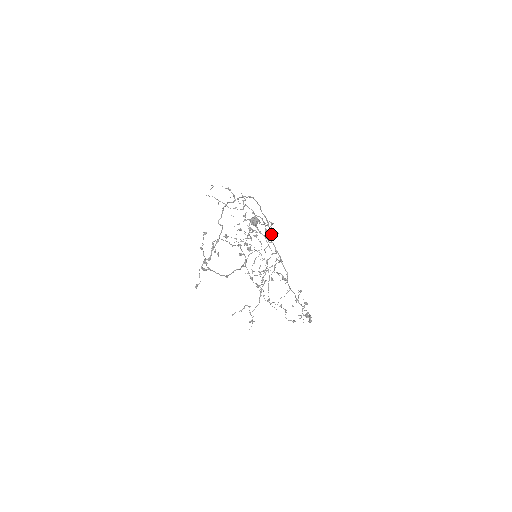
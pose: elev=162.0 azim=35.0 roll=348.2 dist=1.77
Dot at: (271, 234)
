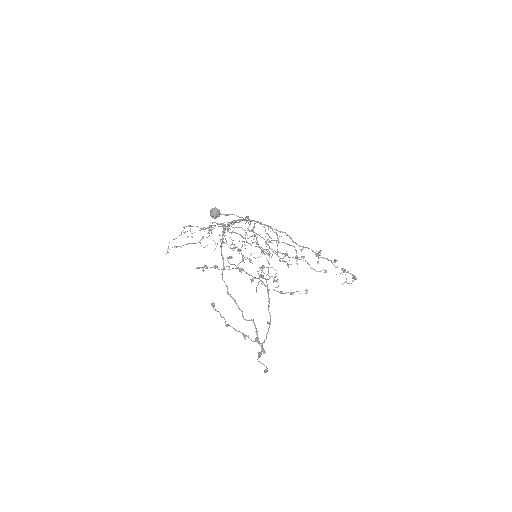
Dot at: (248, 219)
